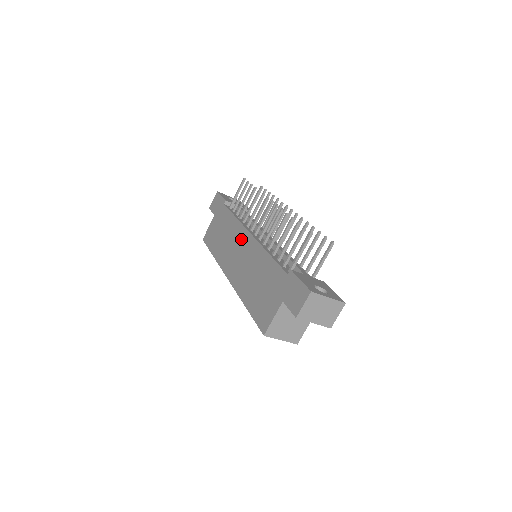
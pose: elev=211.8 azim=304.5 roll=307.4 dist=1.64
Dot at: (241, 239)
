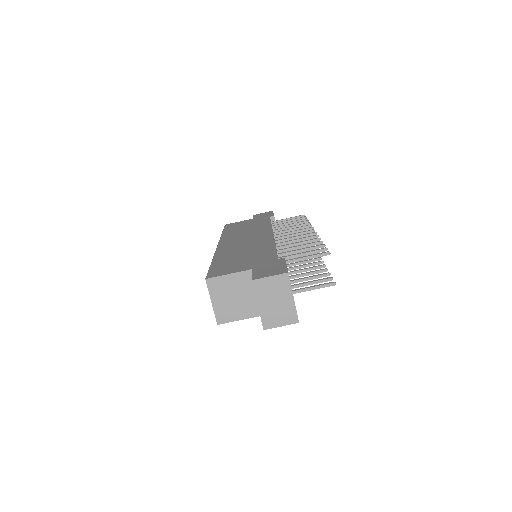
Dot at: (260, 233)
